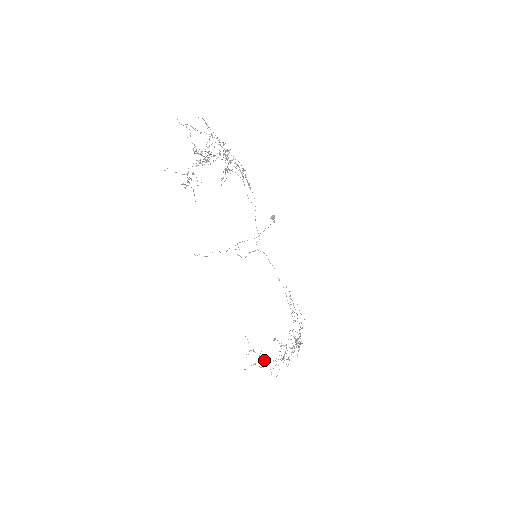
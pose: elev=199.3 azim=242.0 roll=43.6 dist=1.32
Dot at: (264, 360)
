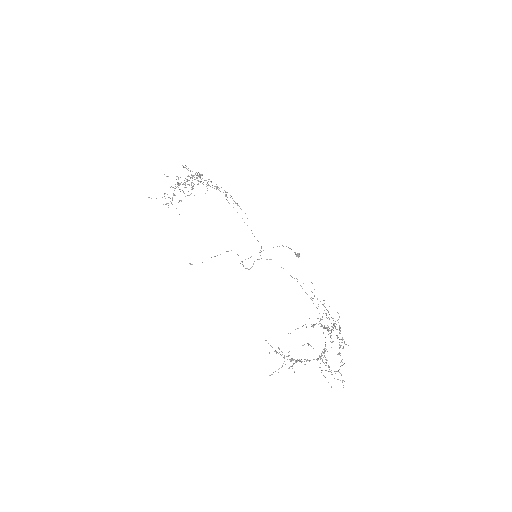
Dot at: (291, 360)
